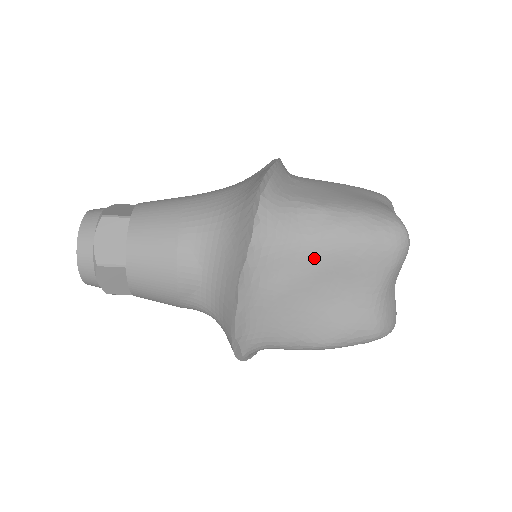
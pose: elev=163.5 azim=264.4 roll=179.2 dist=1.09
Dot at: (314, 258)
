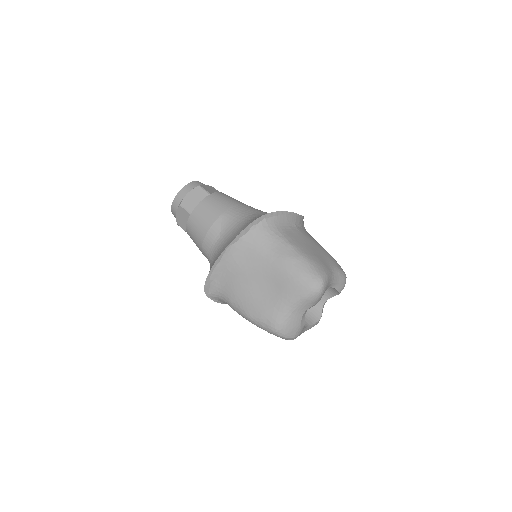
Dot at: (268, 265)
